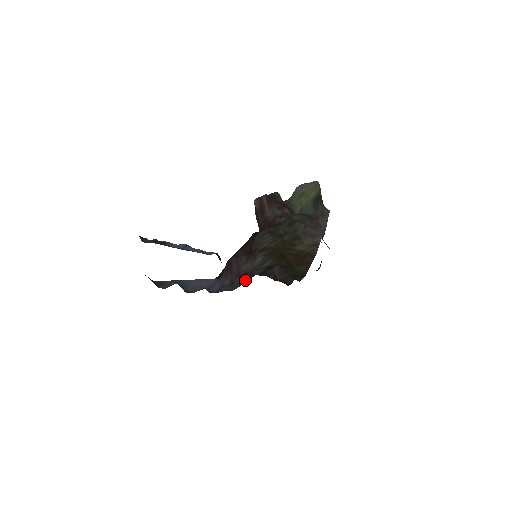
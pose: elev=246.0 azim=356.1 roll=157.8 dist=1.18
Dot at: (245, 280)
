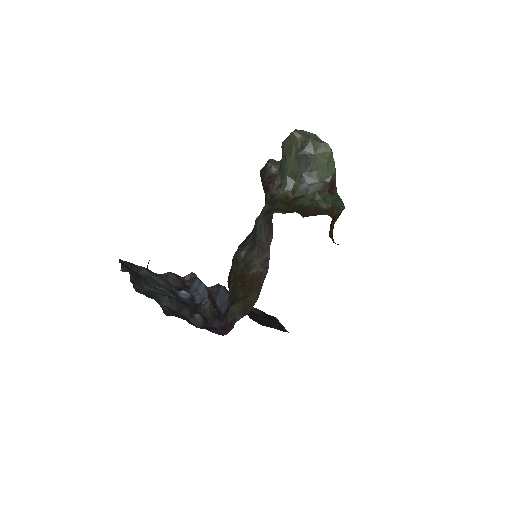
Dot at: occluded
